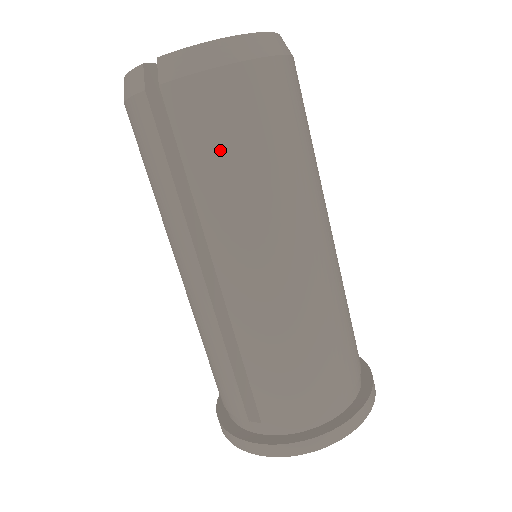
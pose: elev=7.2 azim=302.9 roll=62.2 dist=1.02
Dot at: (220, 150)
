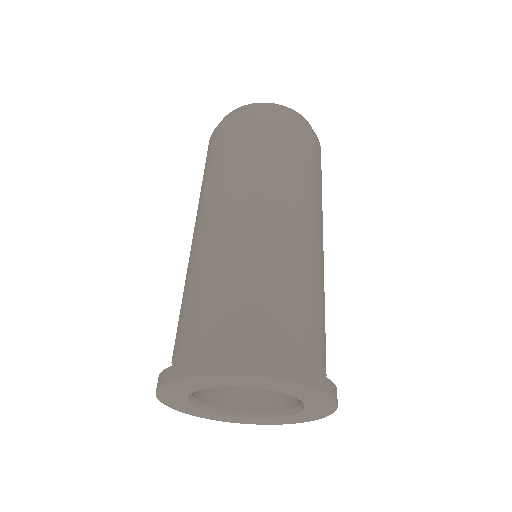
Dot at: (214, 156)
